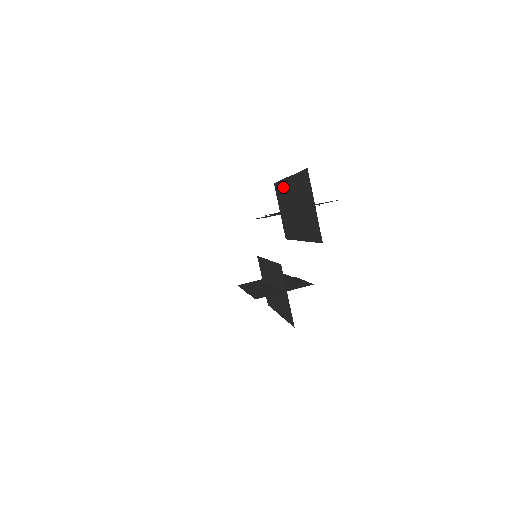
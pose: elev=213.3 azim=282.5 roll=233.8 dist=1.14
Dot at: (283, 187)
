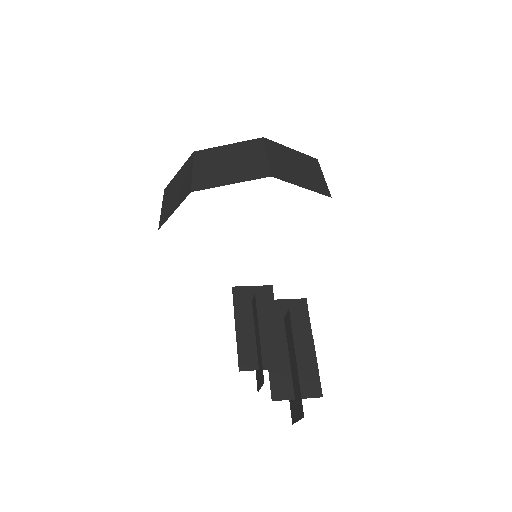
Dot at: (292, 340)
